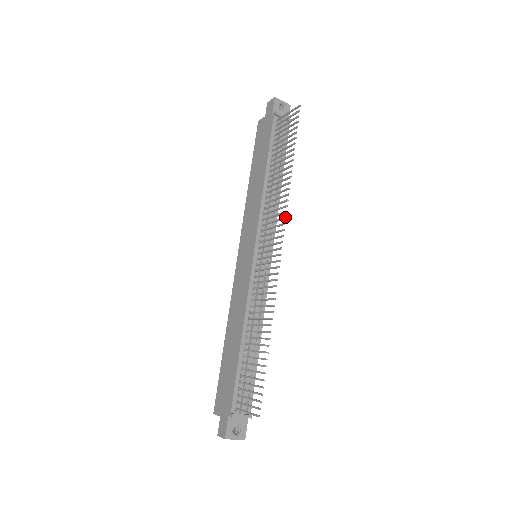
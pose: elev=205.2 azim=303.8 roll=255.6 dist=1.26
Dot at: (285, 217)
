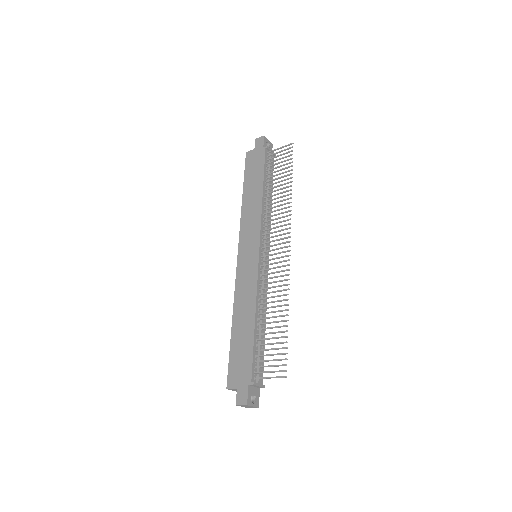
Dot at: occluded
